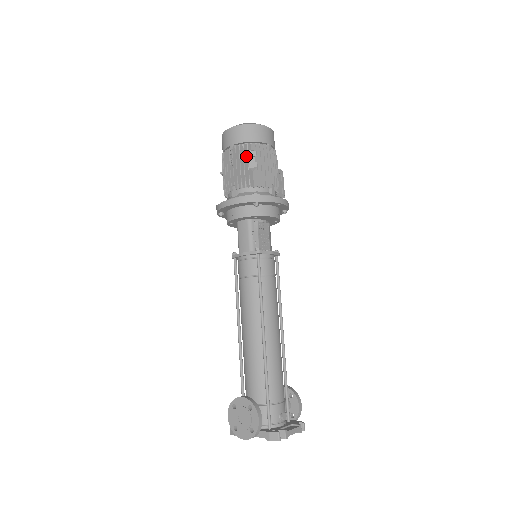
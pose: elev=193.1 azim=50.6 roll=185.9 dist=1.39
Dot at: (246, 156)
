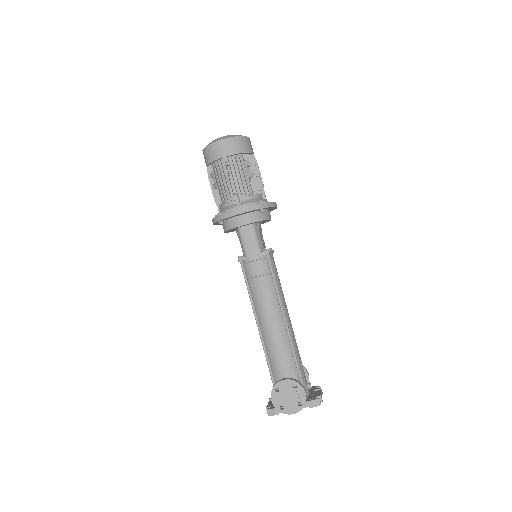
Dot at: (242, 166)
